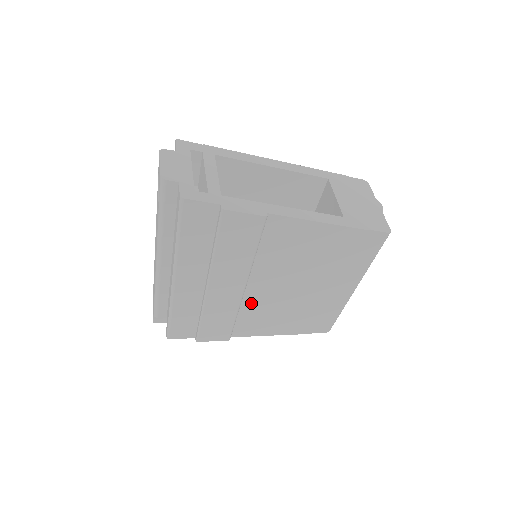
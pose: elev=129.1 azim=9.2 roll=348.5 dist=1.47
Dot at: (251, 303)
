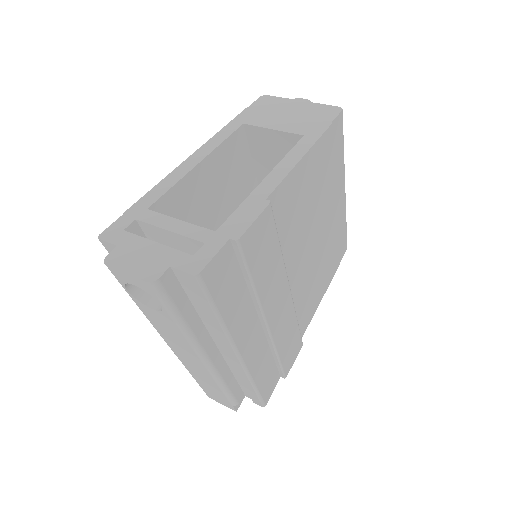
Dot at: (297, 295)
